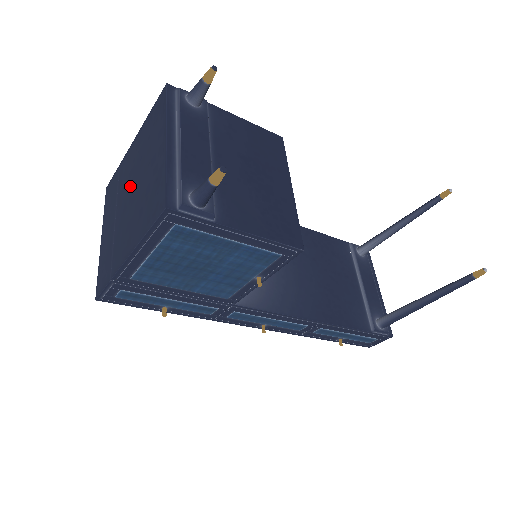
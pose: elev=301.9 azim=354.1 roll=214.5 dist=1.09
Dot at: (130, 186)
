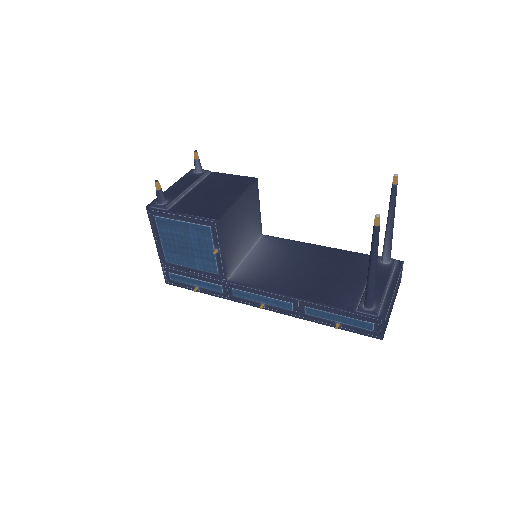
Dot at: occluded
